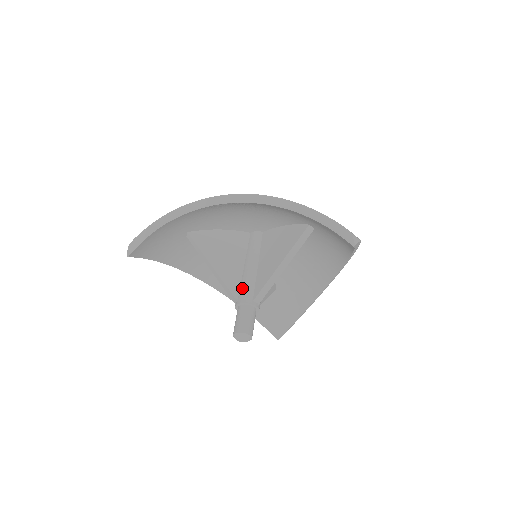
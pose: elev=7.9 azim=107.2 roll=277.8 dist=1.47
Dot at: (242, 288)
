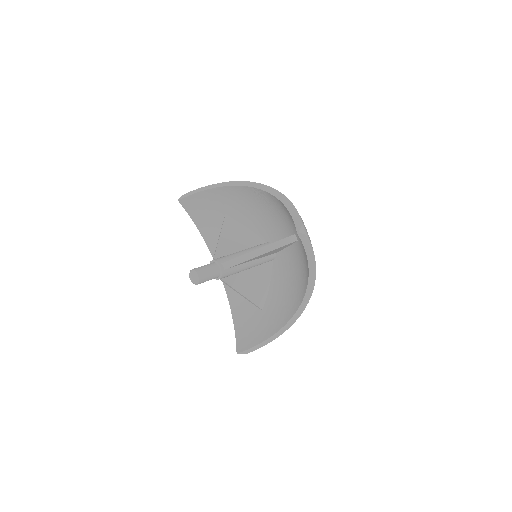
Dot at: (224, 256)
